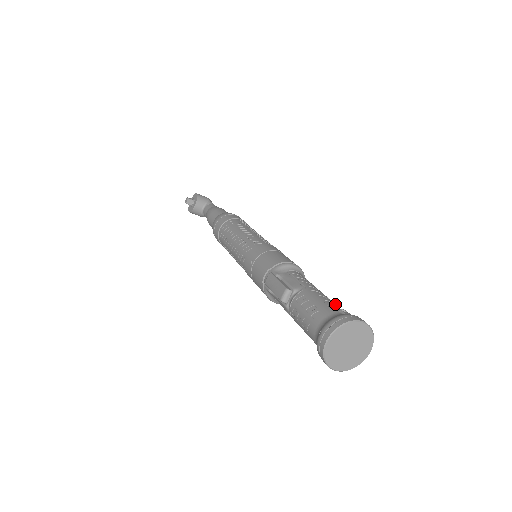
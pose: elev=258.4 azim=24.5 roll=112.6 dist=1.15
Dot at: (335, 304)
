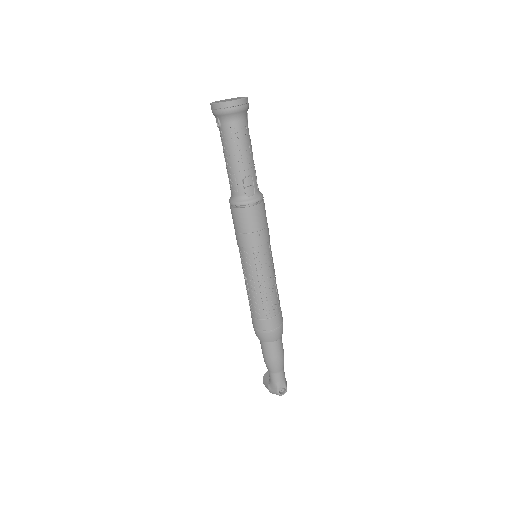
Dot at: occluded
